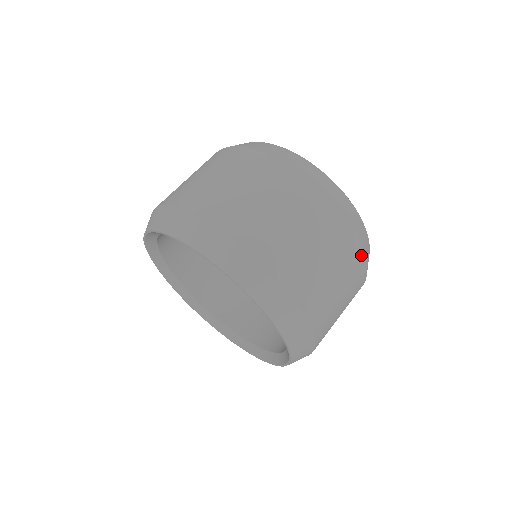
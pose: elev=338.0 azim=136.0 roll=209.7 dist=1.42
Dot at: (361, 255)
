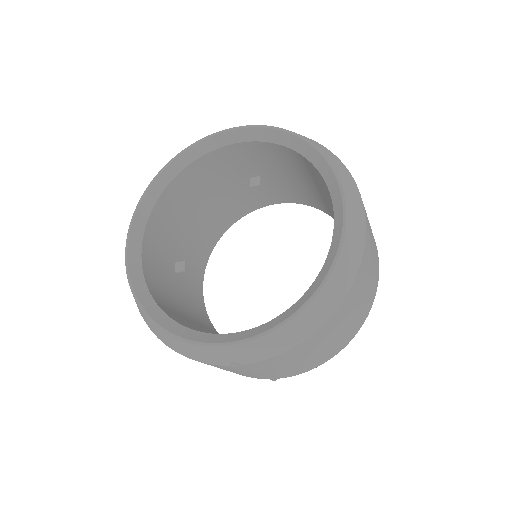
Dot at: (377, 252)
